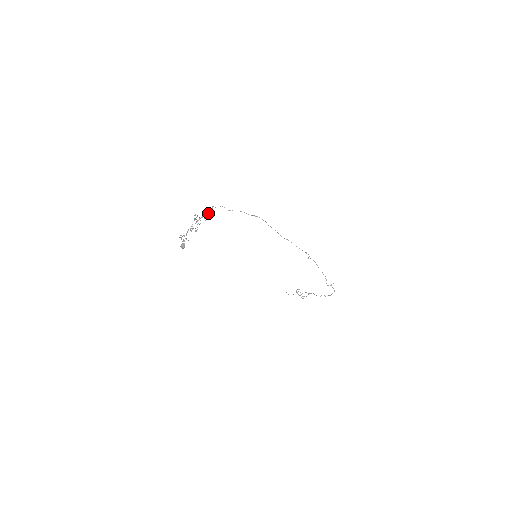
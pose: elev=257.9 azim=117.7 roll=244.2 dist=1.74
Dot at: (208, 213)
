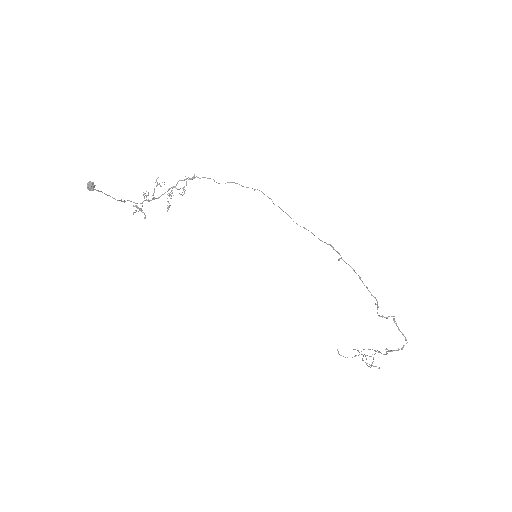
Dot at: (186, 184)
